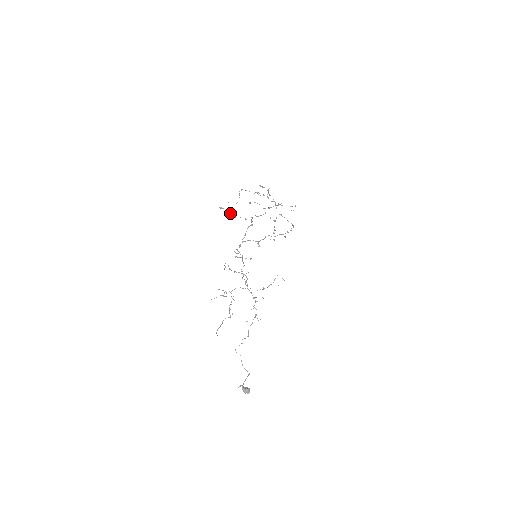
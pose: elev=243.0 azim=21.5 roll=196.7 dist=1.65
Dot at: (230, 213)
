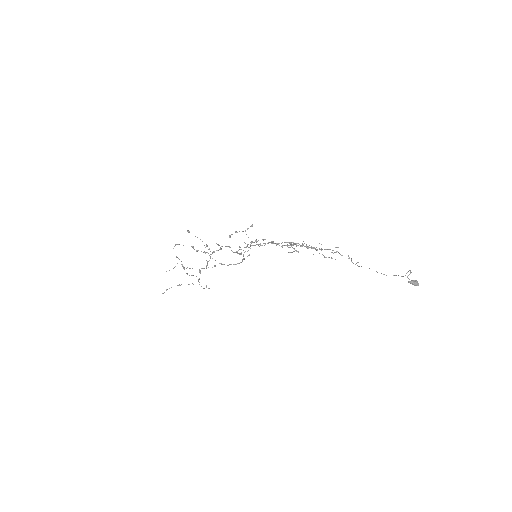
Dot at: occluded
